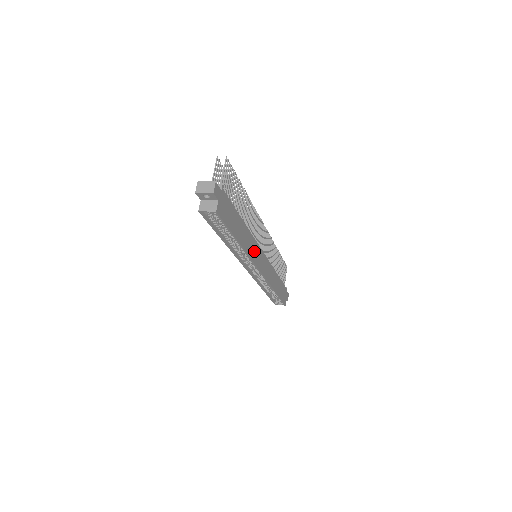
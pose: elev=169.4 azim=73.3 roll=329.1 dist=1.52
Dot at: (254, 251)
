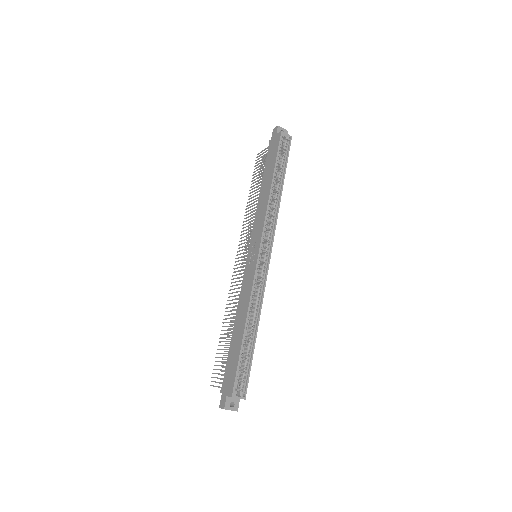
Dot at: occluded
